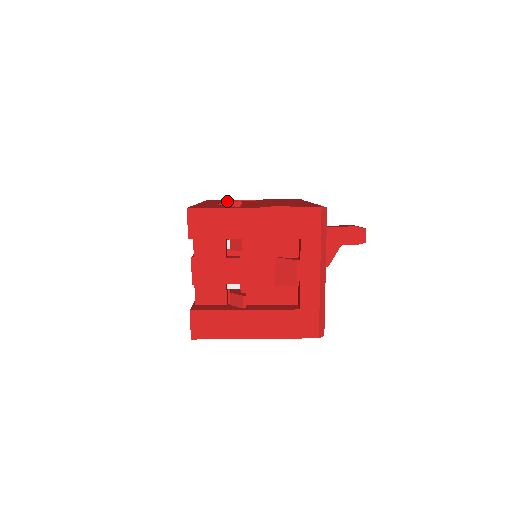
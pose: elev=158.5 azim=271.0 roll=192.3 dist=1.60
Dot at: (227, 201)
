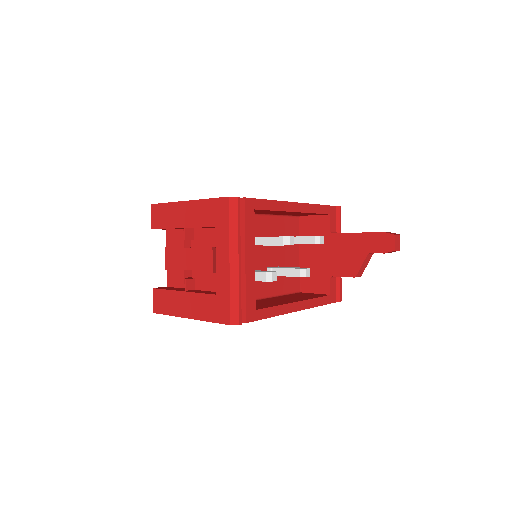
Dot at: occluded
